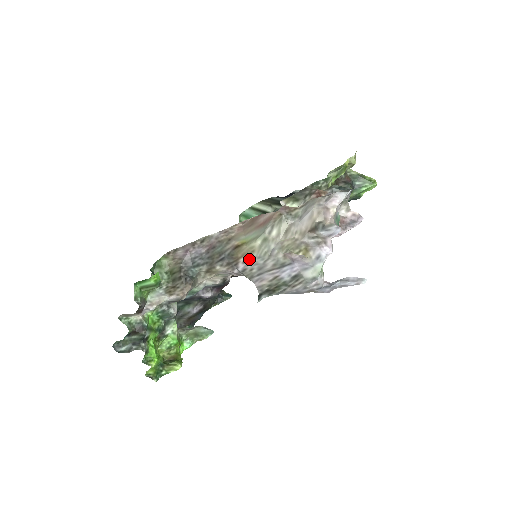
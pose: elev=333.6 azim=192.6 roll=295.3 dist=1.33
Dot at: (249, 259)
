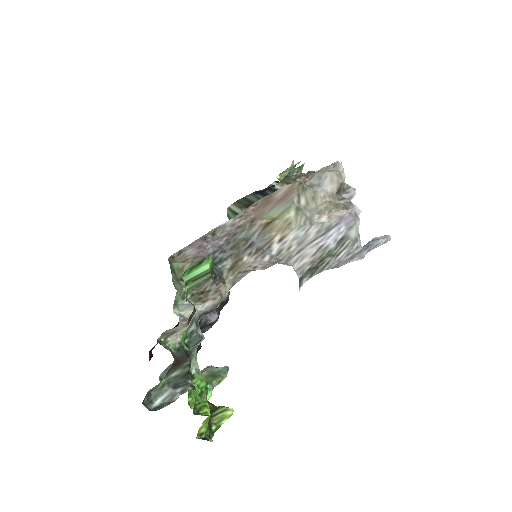
Dot at: (286, 234)
